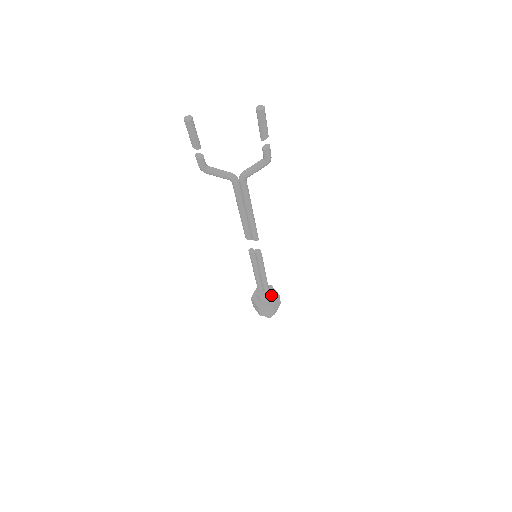
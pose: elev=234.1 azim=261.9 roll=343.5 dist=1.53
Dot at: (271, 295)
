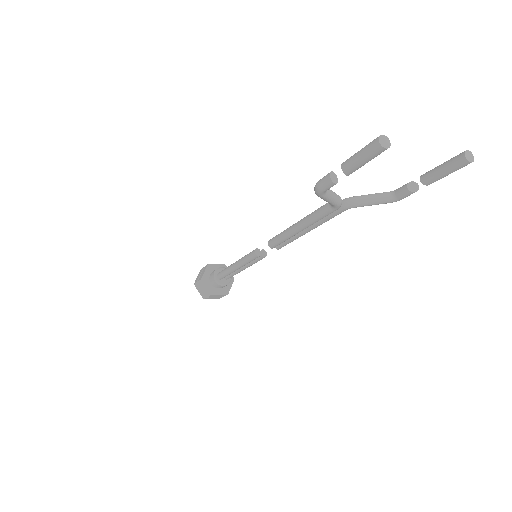
Dot at: occluded
